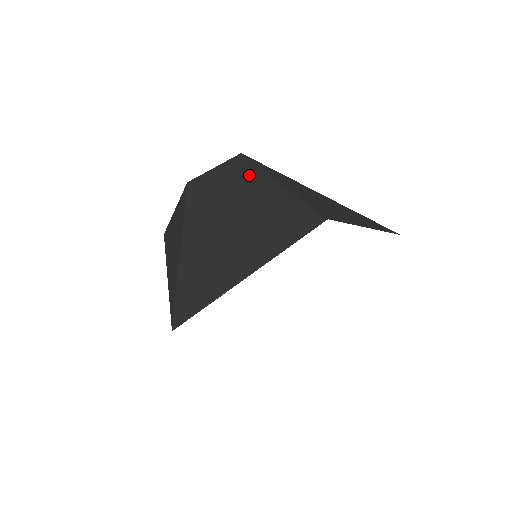
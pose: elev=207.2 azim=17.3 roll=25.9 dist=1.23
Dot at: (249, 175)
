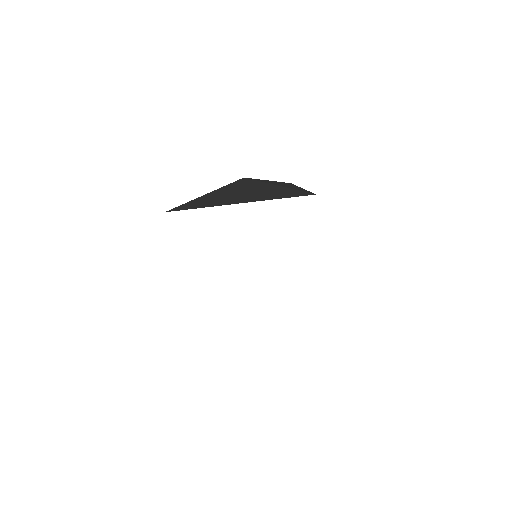
Dot at: (286, 184)
